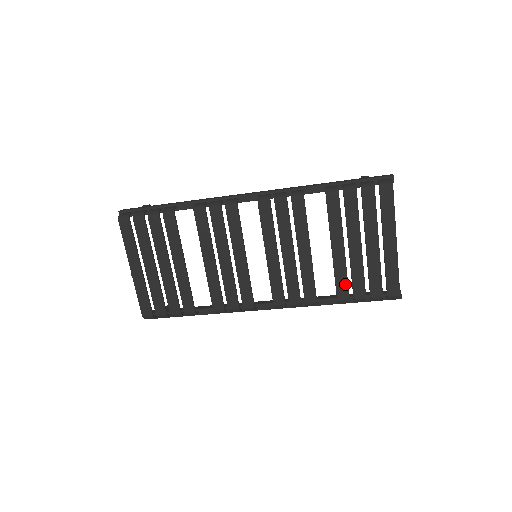
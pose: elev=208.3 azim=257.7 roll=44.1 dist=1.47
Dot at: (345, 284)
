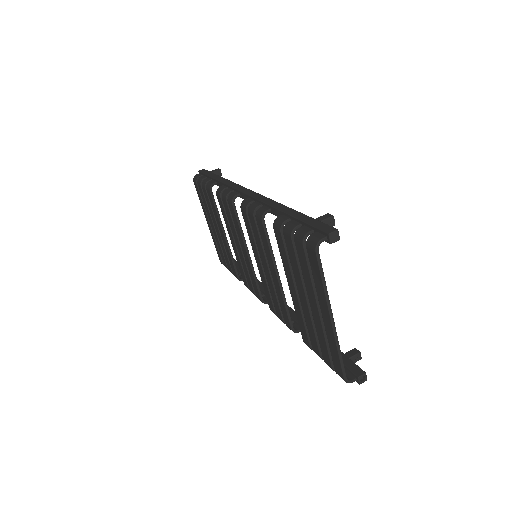
Dot at: (304, 330)
